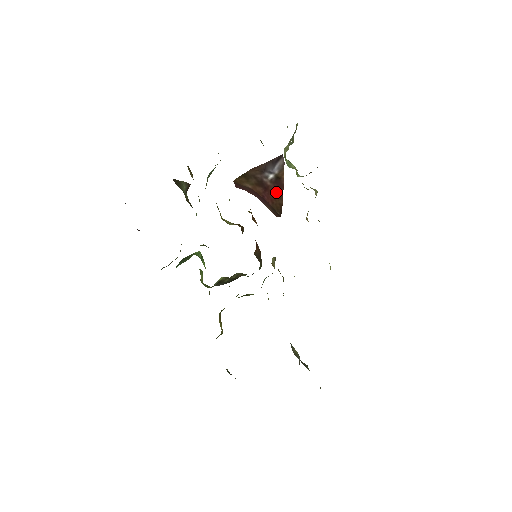
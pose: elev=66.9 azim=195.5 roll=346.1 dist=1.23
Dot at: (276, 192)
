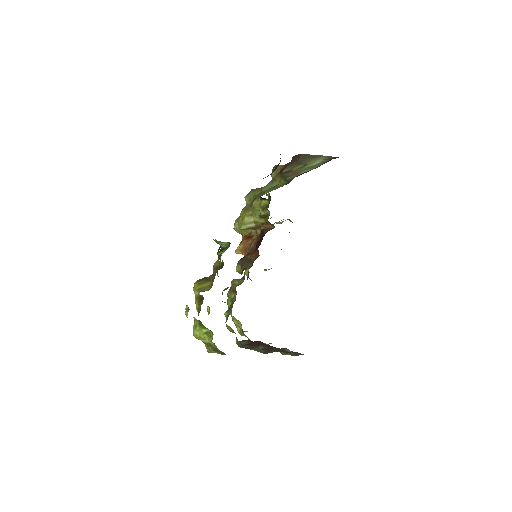
Dot at: occluded
